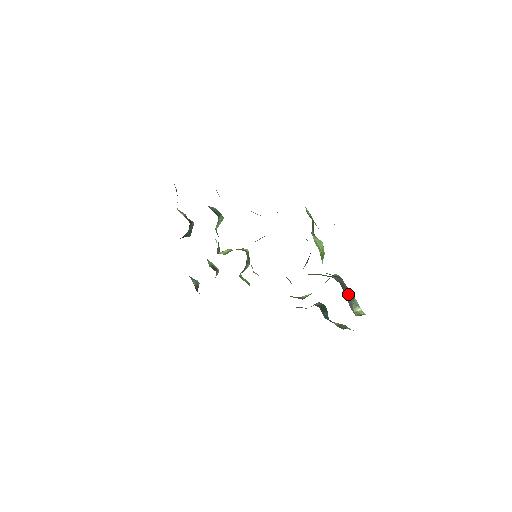
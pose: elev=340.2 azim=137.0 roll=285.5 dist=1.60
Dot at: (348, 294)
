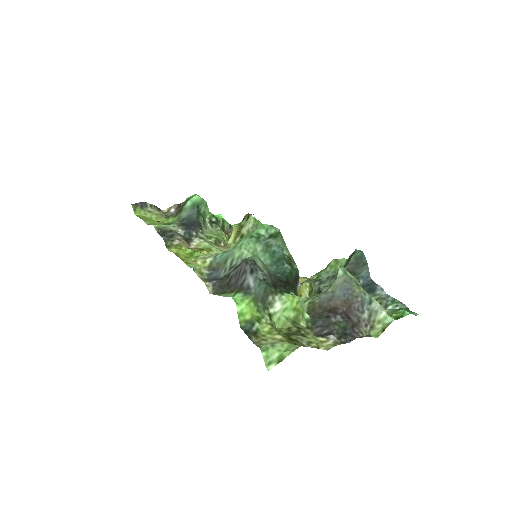
Dot at: (360, 306)
